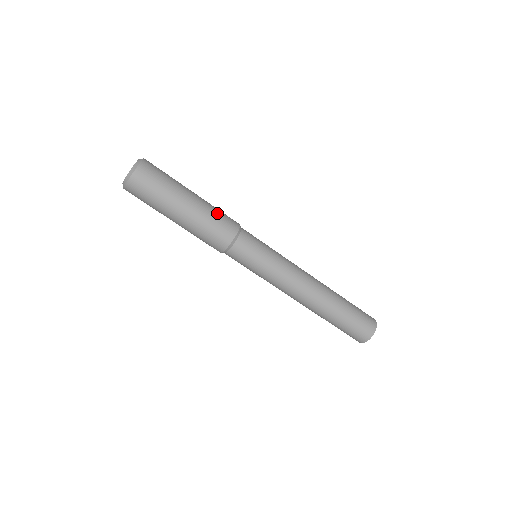
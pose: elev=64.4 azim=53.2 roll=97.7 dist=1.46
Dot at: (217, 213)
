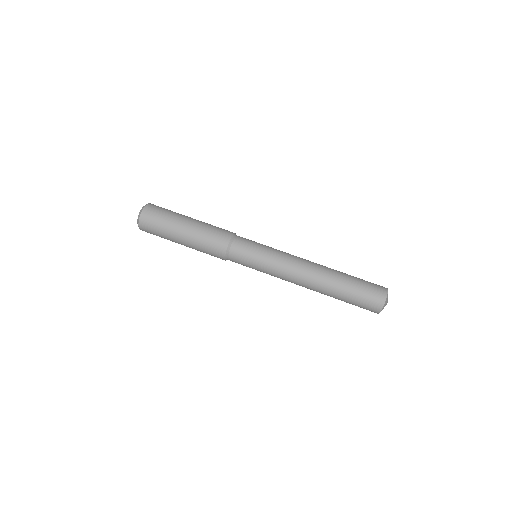
Dot at: occluded
